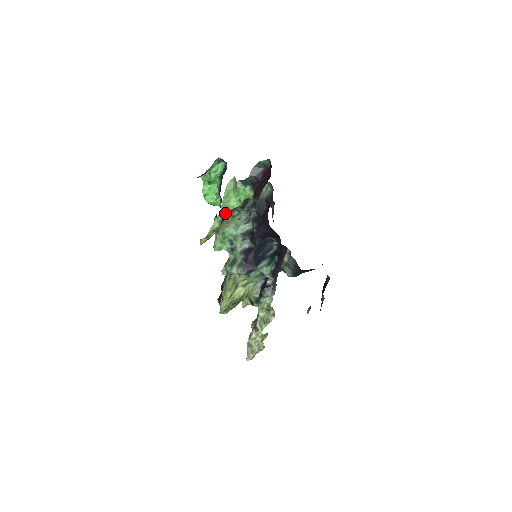
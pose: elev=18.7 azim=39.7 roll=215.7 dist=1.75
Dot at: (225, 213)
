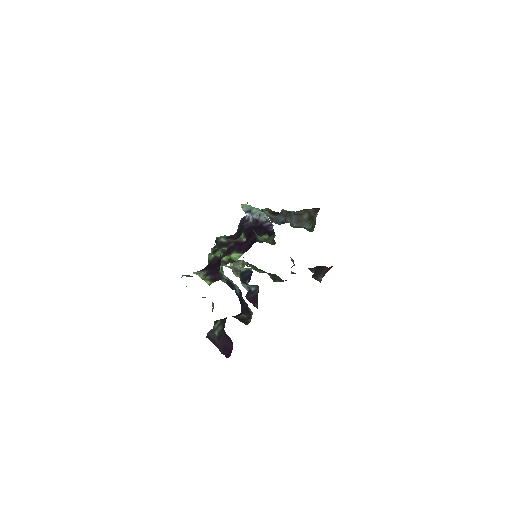
Dot at: occluded
